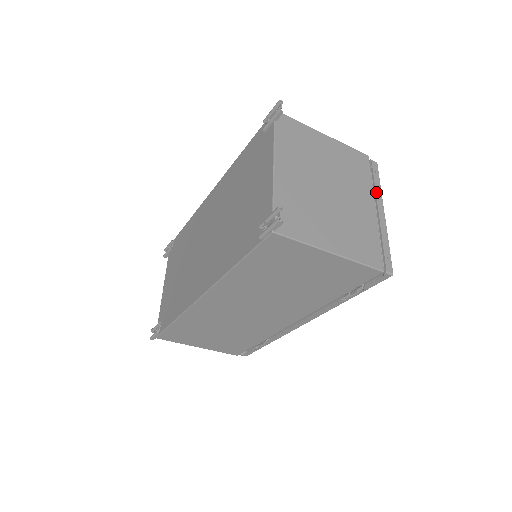
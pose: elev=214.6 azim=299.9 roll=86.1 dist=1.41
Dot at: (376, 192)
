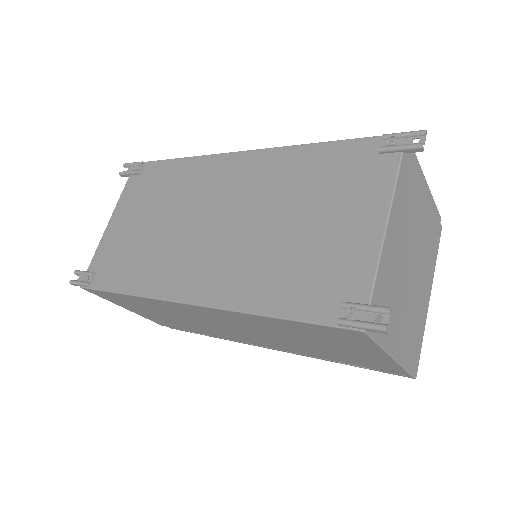
Dot at: (433, 268)
